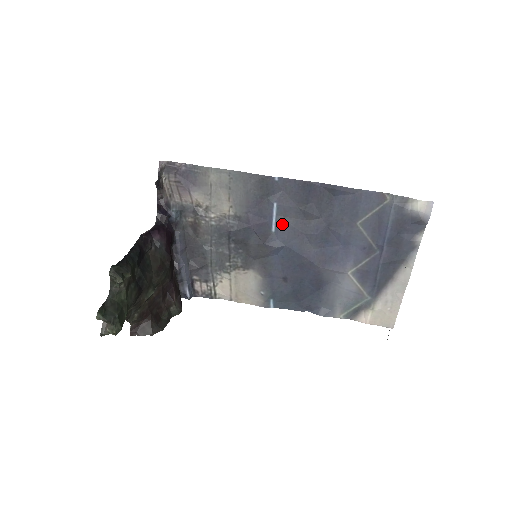
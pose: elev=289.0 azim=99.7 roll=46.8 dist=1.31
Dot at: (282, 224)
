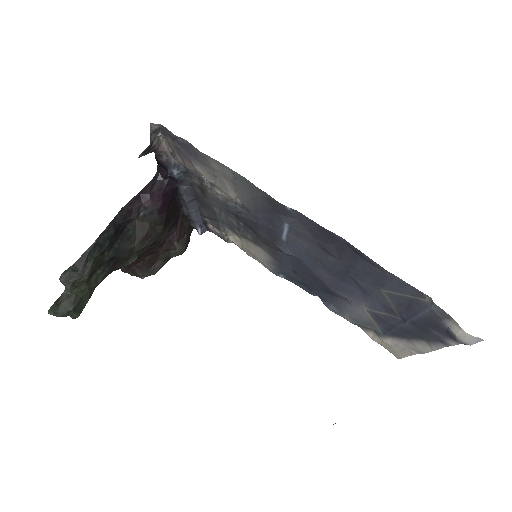
Dot at: (294, 241)
